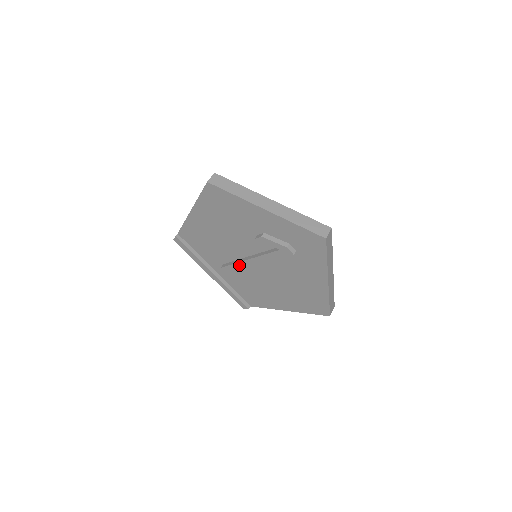
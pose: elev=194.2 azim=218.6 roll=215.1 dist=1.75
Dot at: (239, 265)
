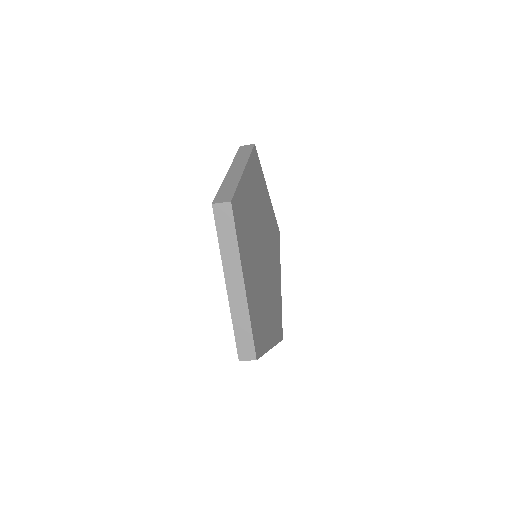
Dot at: occluded
